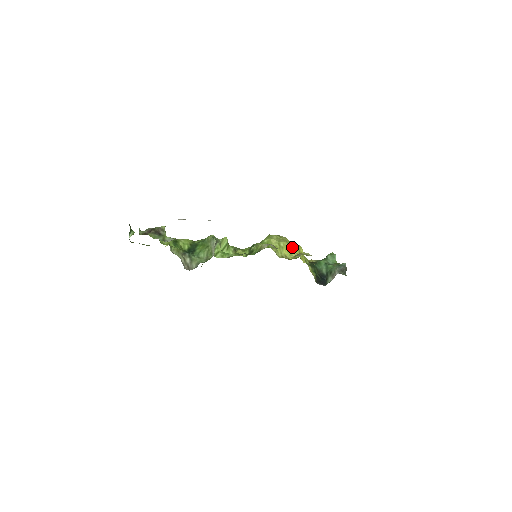
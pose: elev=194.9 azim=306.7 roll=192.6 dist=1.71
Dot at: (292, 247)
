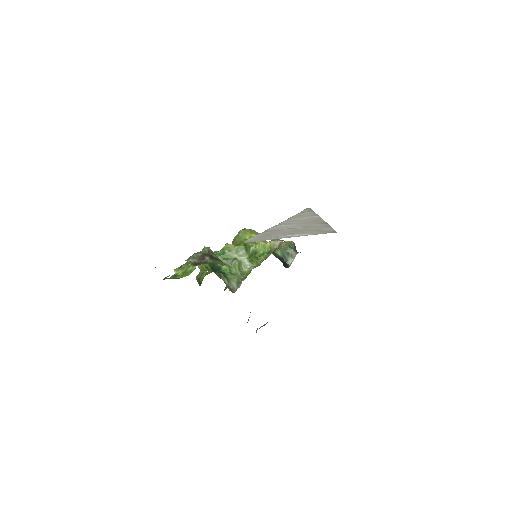
Dot at: occluded
